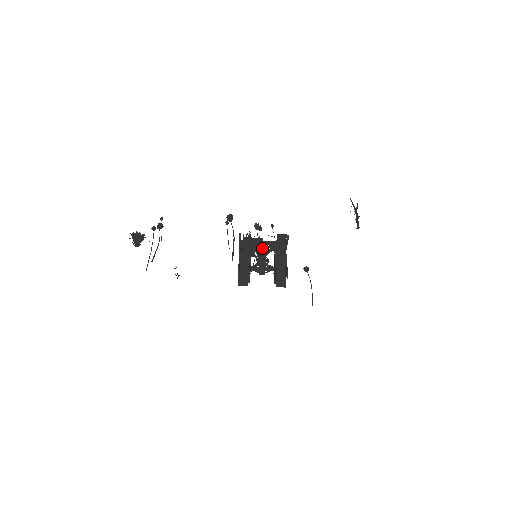
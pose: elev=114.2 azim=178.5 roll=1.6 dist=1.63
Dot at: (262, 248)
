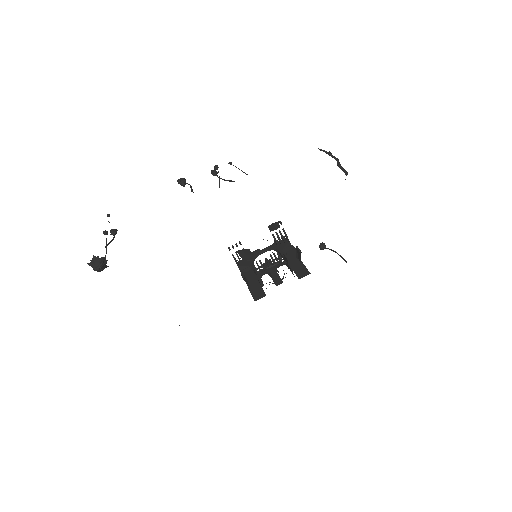
Dot at: (265, 260)
